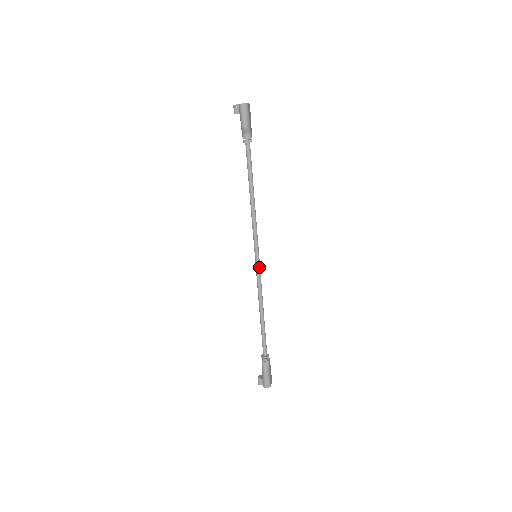
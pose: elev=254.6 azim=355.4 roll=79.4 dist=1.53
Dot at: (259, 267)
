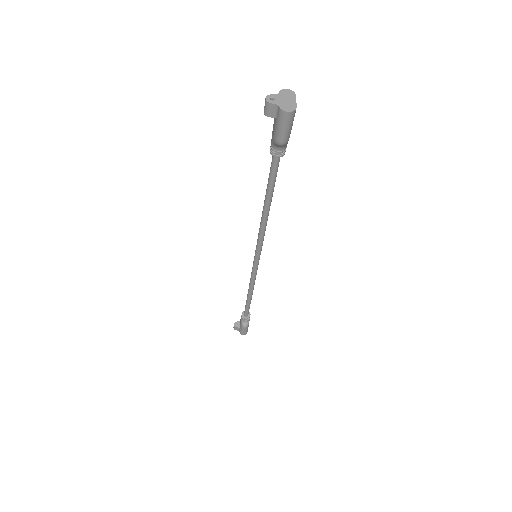
Dot at: occluded
